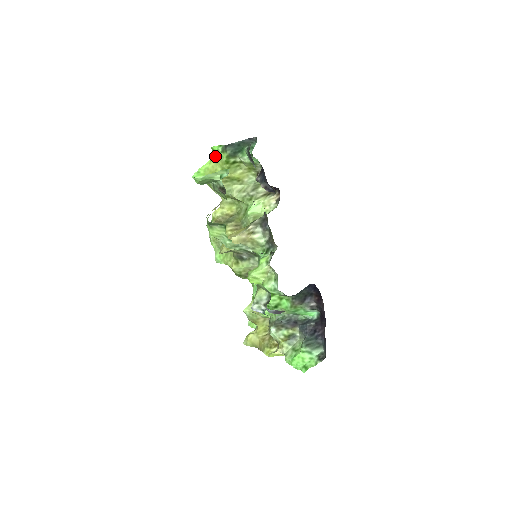
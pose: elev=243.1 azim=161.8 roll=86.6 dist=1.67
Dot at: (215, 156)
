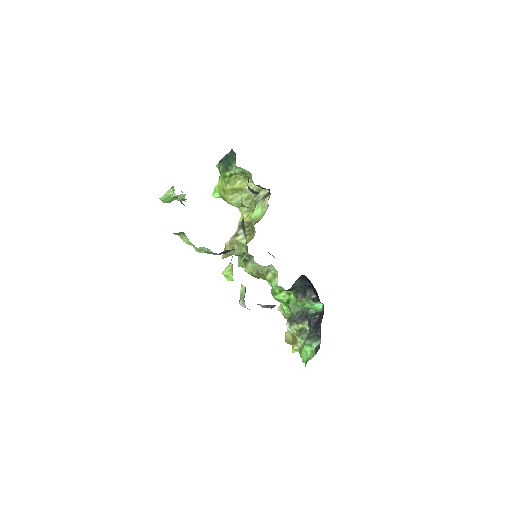
Dot at: occluded
